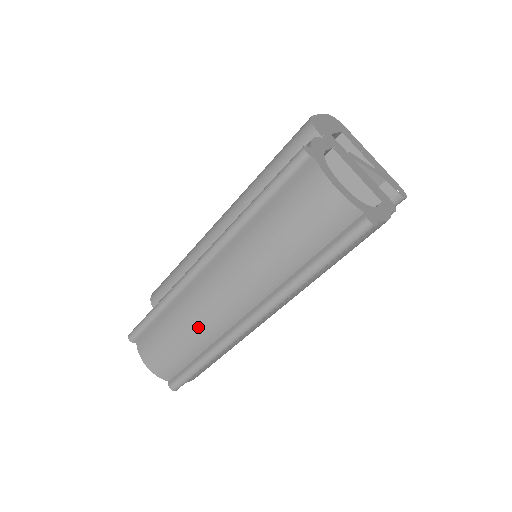
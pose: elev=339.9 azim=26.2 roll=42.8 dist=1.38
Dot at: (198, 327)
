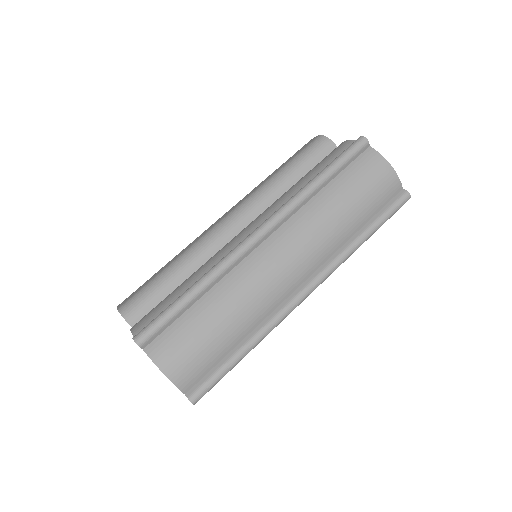
Dot at: (250, 305)
